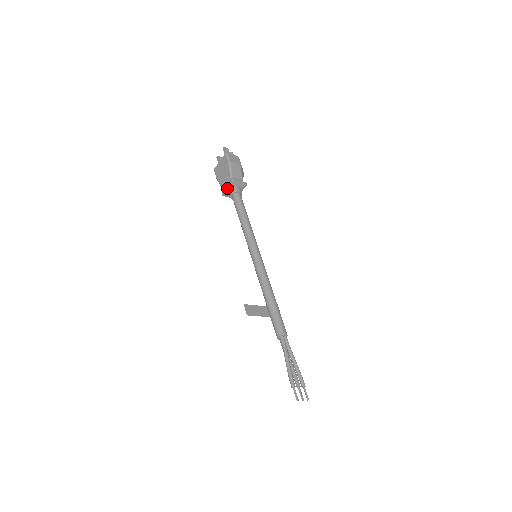
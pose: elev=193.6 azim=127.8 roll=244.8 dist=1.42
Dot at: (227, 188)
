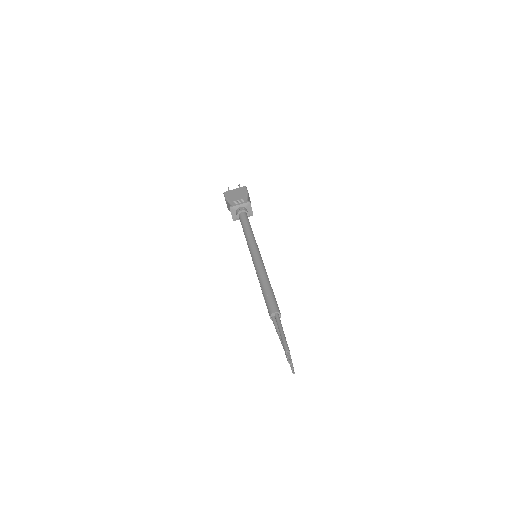
Dot at: (239, 205)
